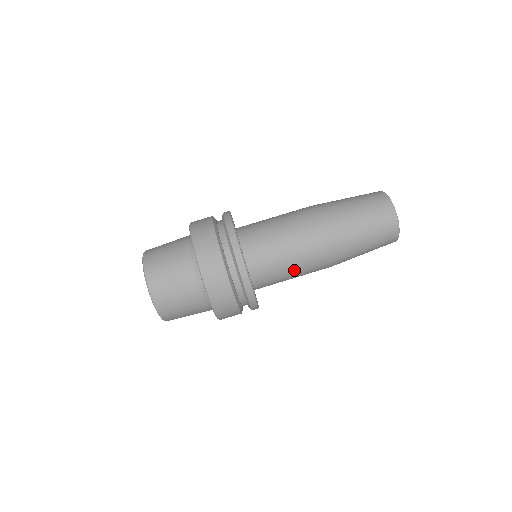
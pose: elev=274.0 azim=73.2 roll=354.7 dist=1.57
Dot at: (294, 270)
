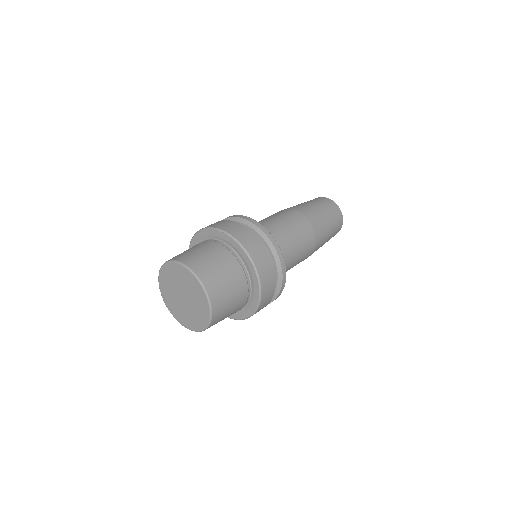
Dot at: (273, 220)
